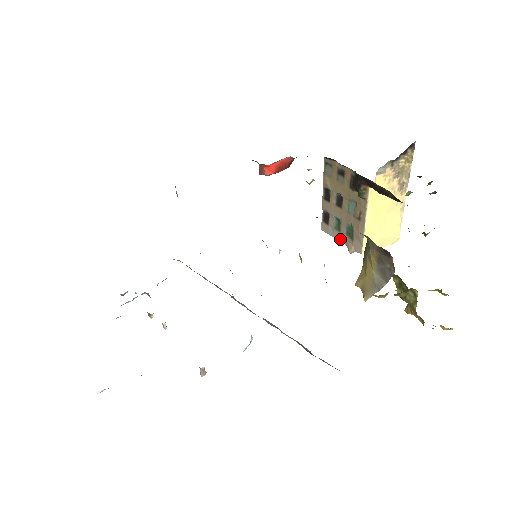
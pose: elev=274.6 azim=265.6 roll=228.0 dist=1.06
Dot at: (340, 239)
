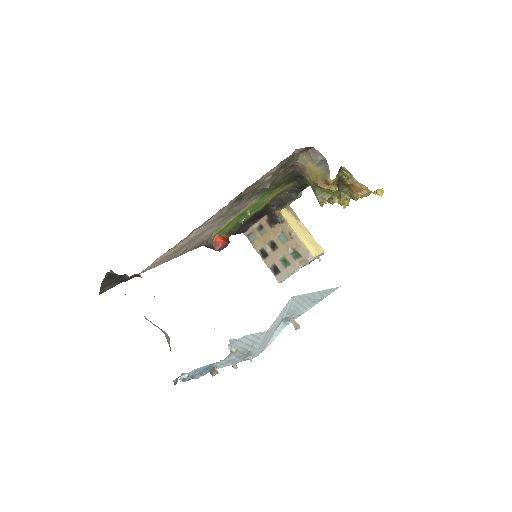
Dot at: (294, 269)
